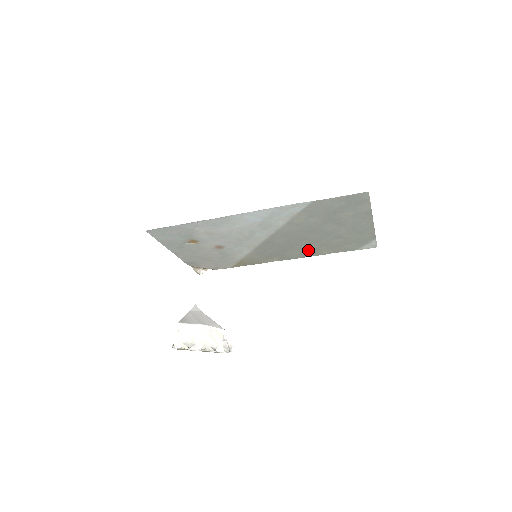
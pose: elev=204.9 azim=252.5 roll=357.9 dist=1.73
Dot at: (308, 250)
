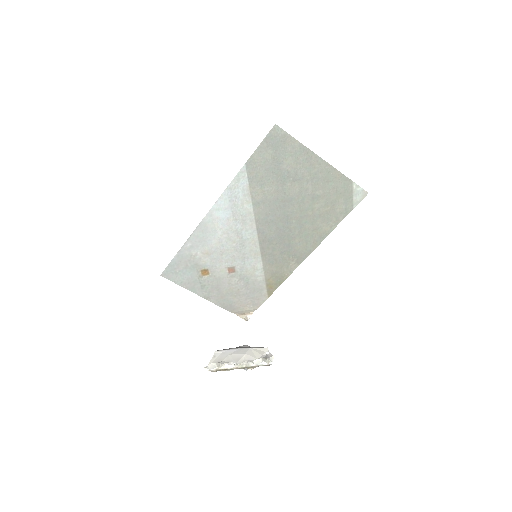
Dot at: (309, 234)
